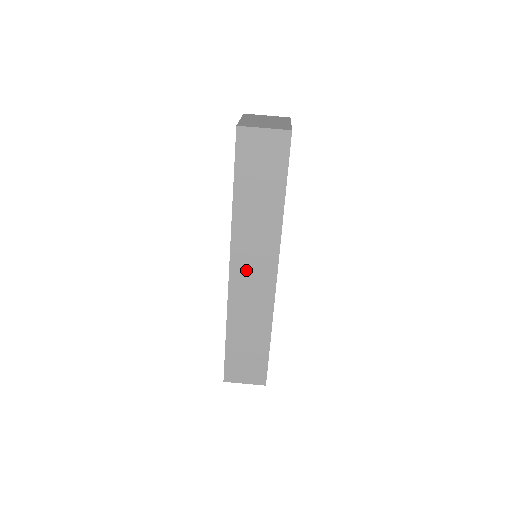
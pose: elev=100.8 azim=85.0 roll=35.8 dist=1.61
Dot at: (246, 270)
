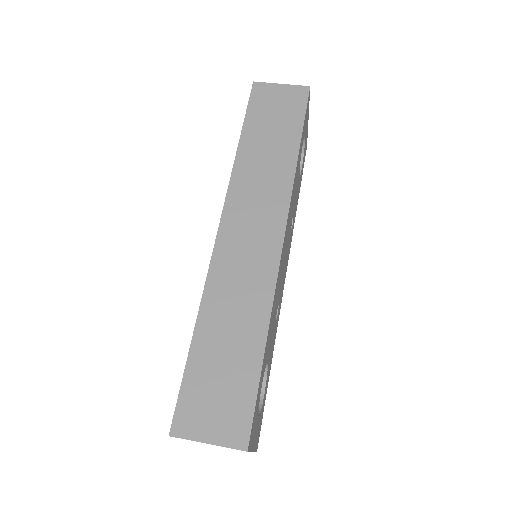
Dot at: (242, 228)
